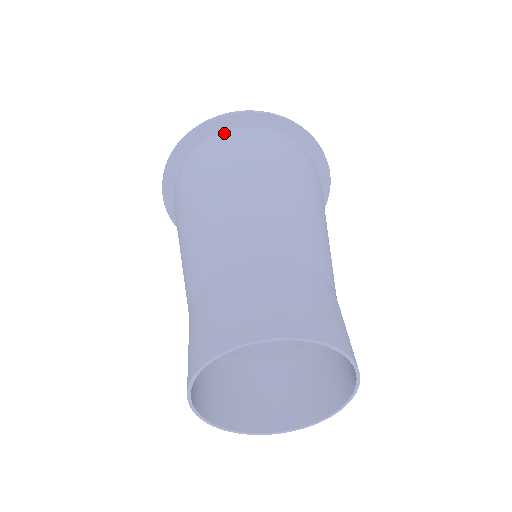
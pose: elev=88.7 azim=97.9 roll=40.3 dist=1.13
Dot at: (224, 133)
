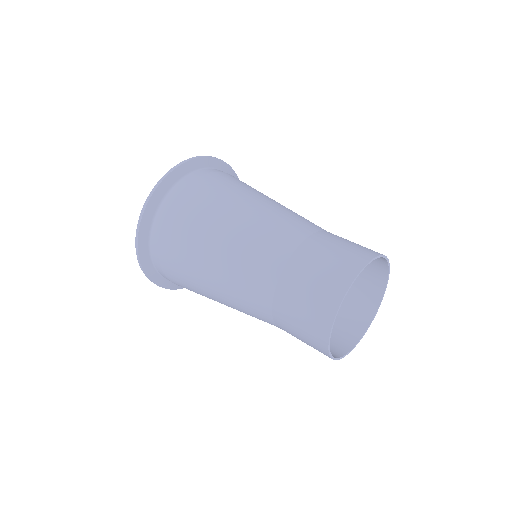
Dot at: (155, 222)
